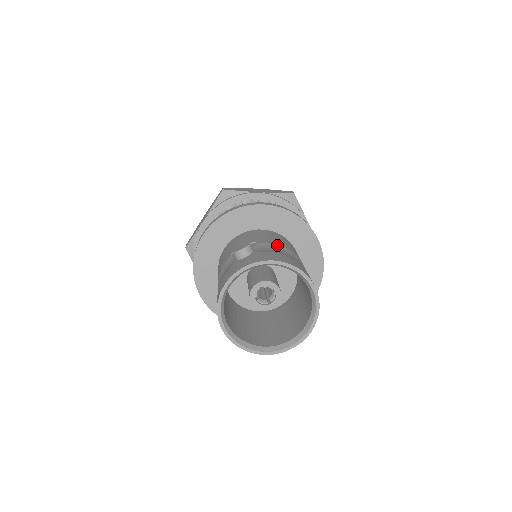
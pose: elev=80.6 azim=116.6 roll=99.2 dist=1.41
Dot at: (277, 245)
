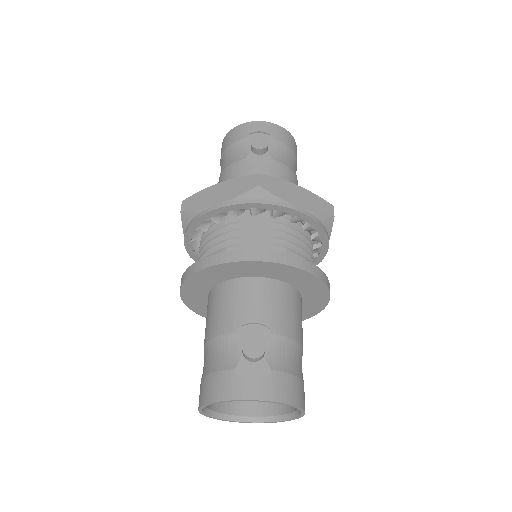
Dot at: (290, 341)
